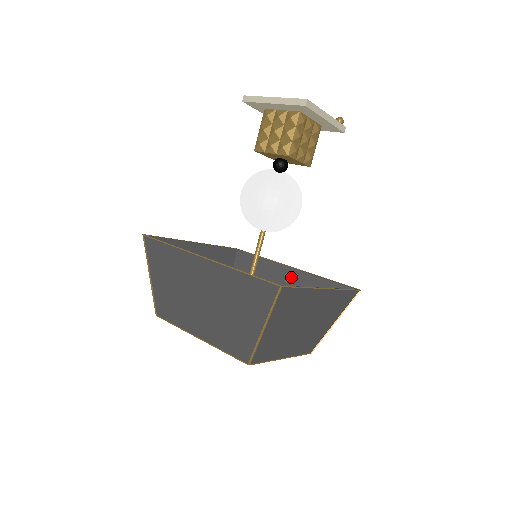
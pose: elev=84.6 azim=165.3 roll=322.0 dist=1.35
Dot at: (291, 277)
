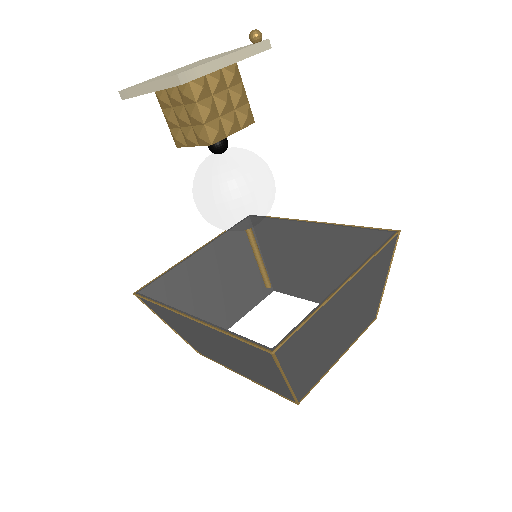
Dot at: (316, 235)
